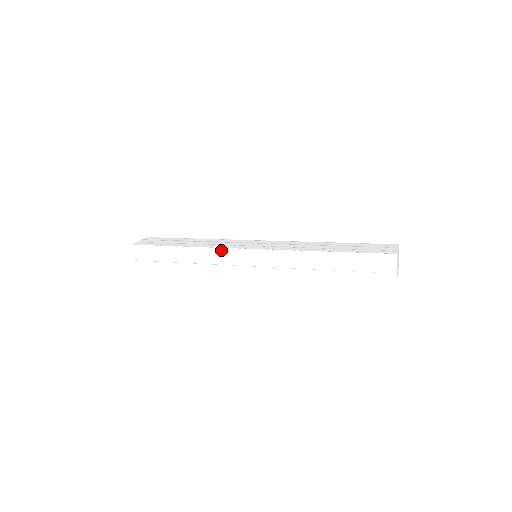
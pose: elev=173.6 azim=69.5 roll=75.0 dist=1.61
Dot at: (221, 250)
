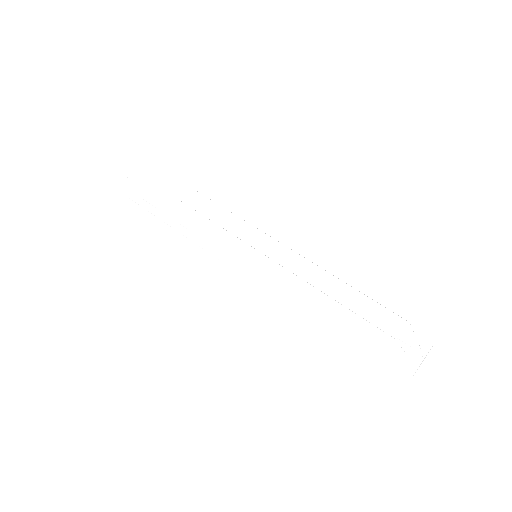
Dot at: (214, 254)
